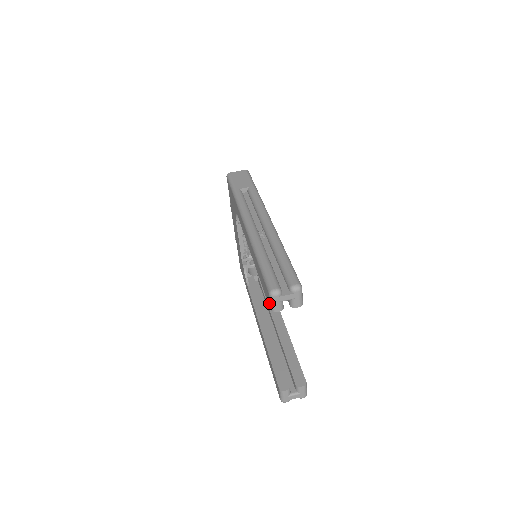
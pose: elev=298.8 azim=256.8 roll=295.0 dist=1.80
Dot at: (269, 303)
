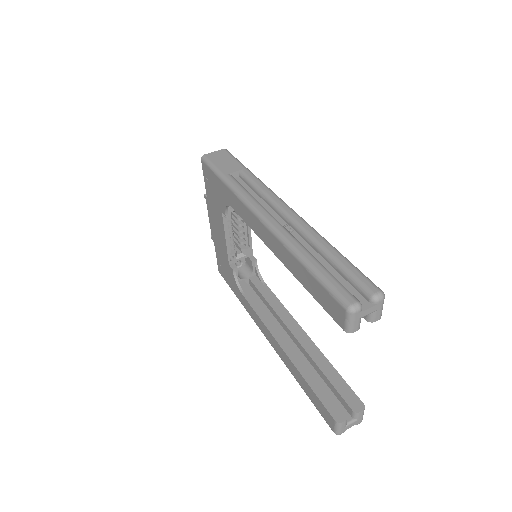
Dot at: (342, 322)
